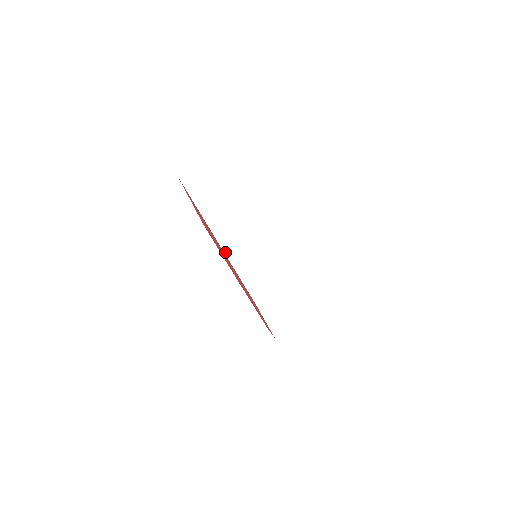
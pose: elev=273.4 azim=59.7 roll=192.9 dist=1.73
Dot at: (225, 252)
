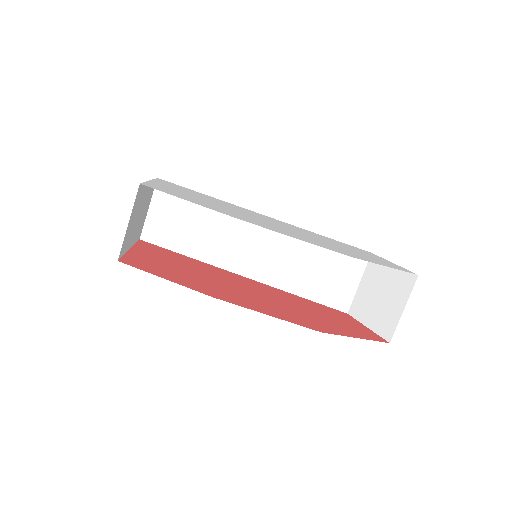
Dot at: (253, 278)
